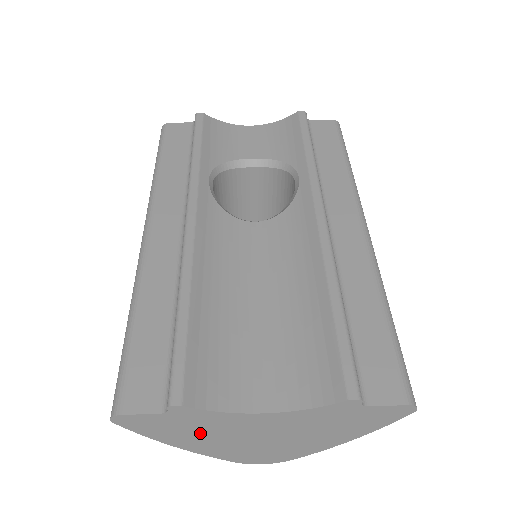
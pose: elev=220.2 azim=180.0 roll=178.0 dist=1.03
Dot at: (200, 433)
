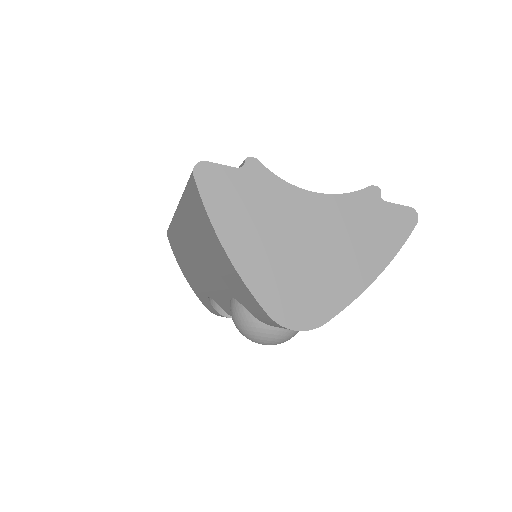
Dot at: (256, 221)
